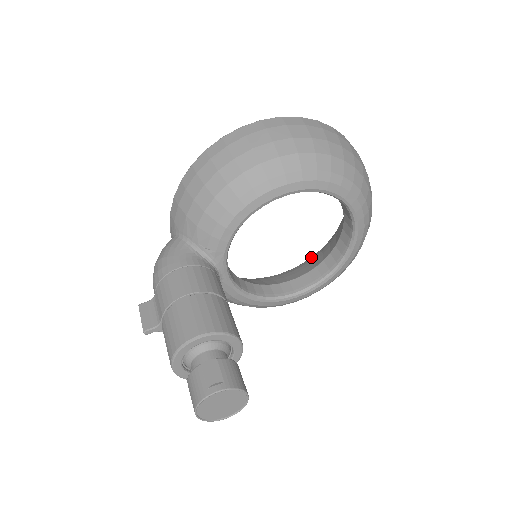
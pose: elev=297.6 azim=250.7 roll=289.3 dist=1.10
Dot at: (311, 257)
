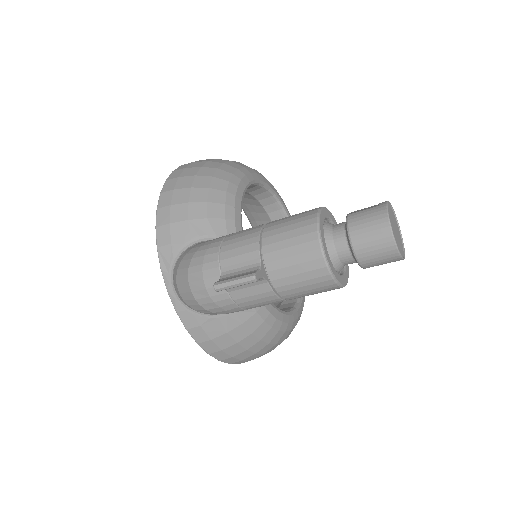
Dot at: occluded
